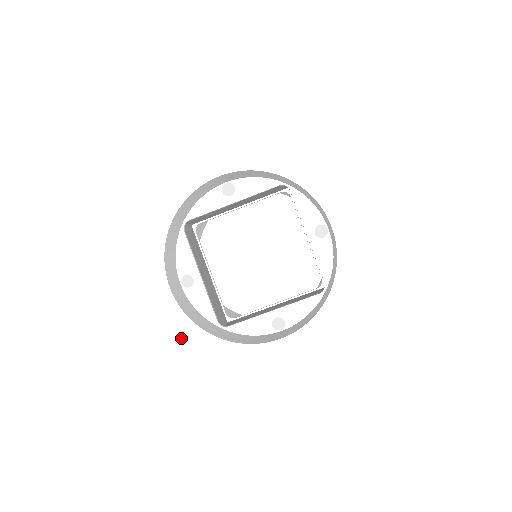
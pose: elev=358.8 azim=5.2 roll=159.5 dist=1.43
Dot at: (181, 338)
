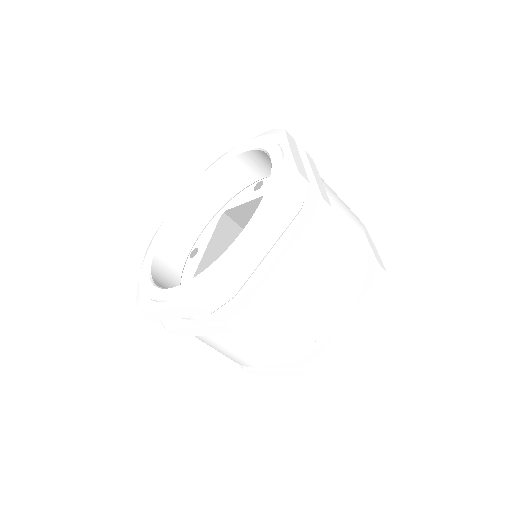
Dot at: (205, 288)
